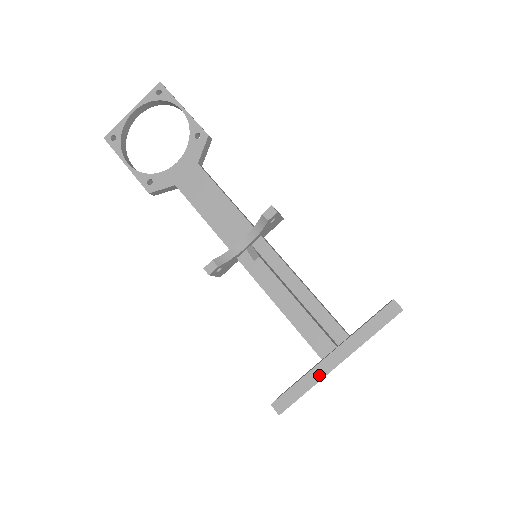
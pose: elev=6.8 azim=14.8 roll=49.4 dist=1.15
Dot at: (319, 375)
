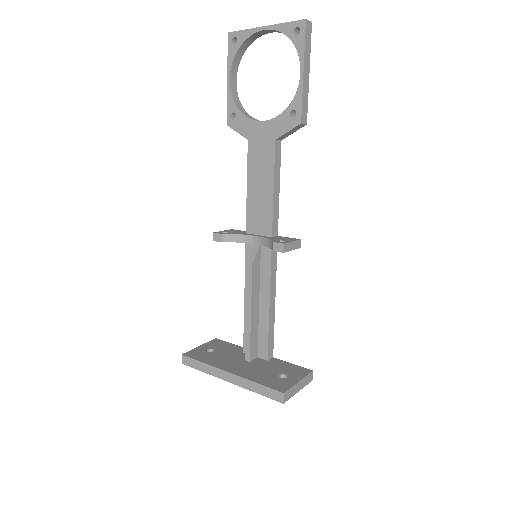
Dot at: (214, 373)
